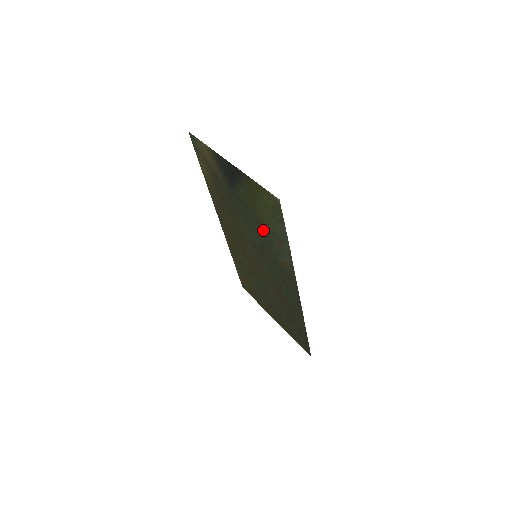
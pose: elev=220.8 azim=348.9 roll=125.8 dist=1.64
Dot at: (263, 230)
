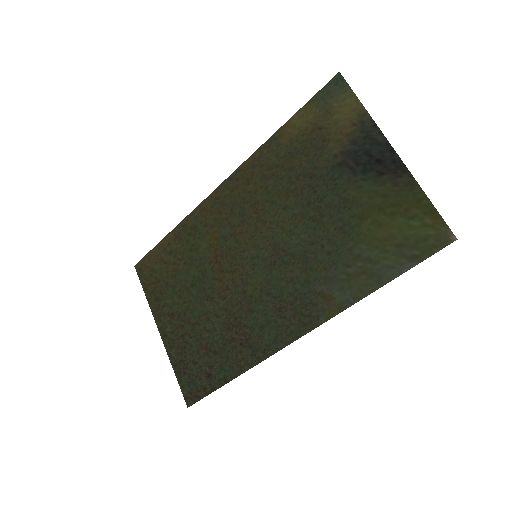
Dot at: (340, 244)
